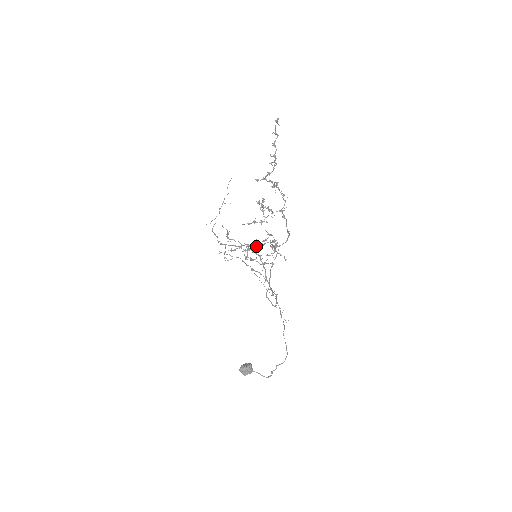
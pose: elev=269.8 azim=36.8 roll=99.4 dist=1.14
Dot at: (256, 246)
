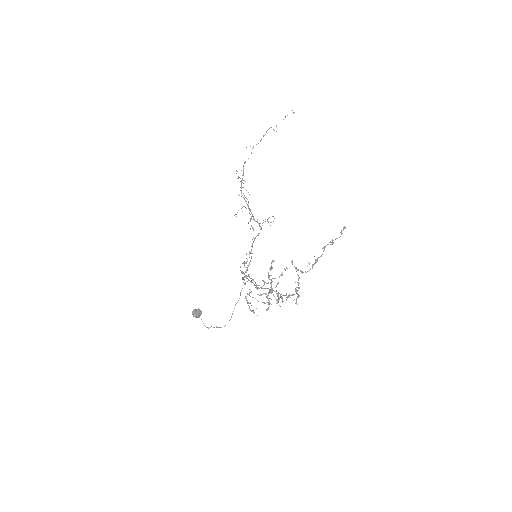
Dot at: (257, 289)
